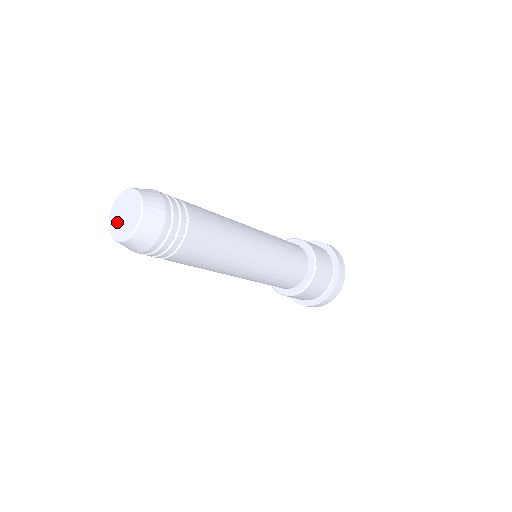
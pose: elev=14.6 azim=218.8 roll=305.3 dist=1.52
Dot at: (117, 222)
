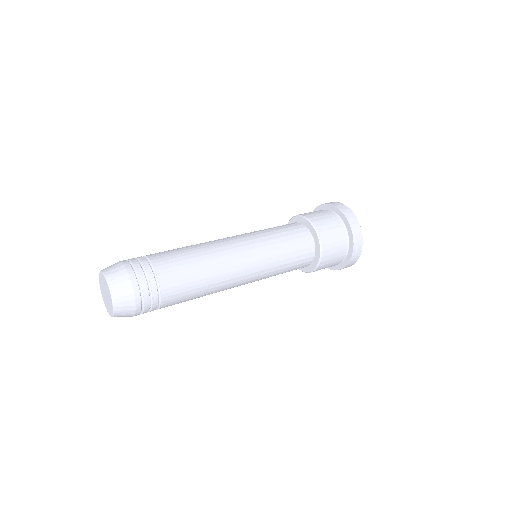
Dot at: (105, 298)
